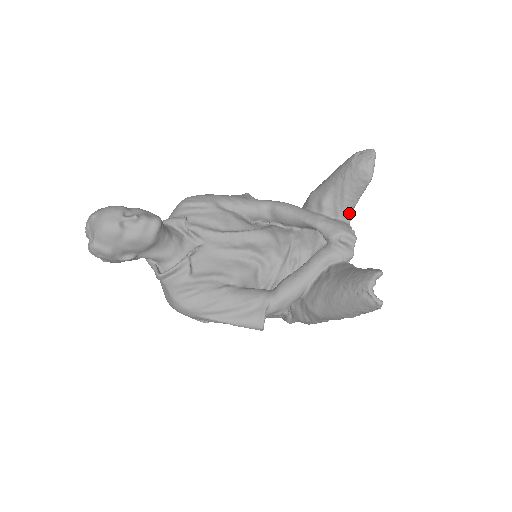
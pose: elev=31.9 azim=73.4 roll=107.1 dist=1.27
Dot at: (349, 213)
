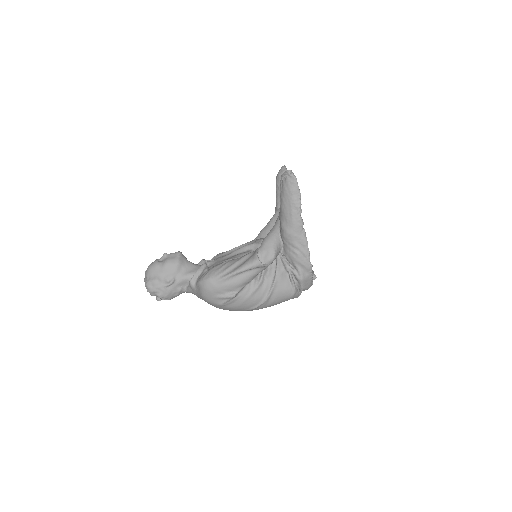
Dot at: occluded
